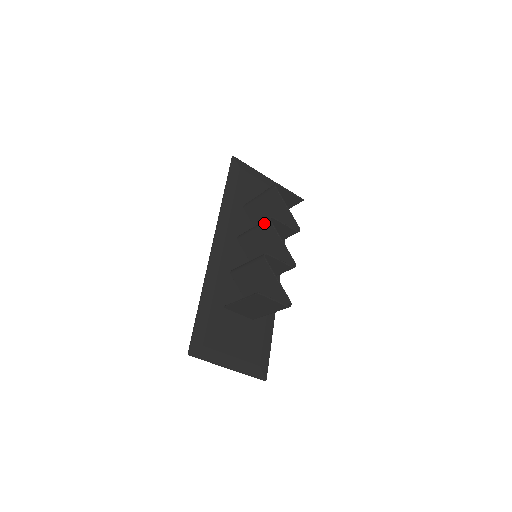
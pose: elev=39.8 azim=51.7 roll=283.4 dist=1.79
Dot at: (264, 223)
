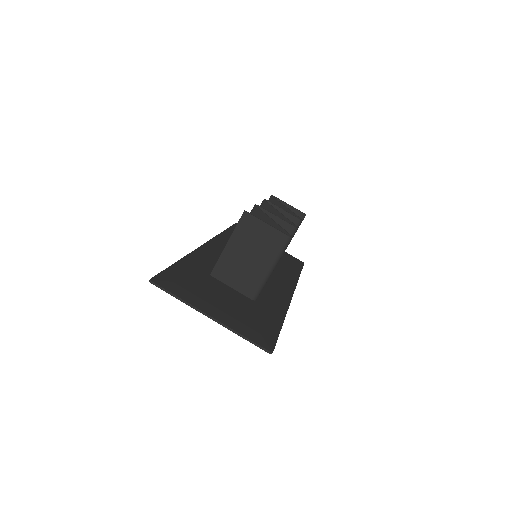
Dot at: occluded
